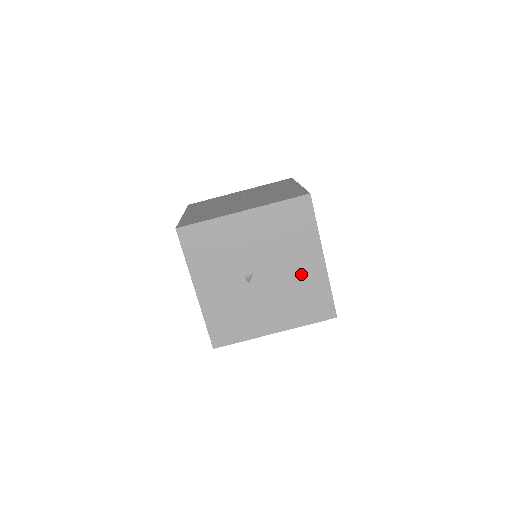
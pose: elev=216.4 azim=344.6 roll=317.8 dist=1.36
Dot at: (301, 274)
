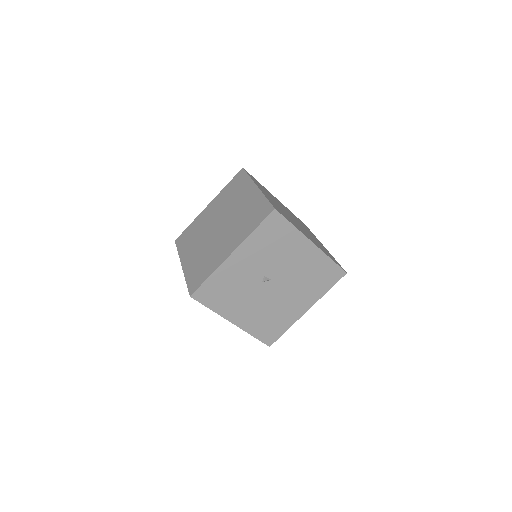
Dot at: (288, 307)
